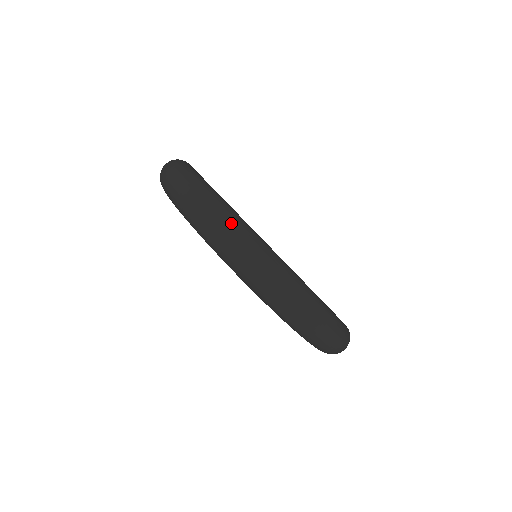
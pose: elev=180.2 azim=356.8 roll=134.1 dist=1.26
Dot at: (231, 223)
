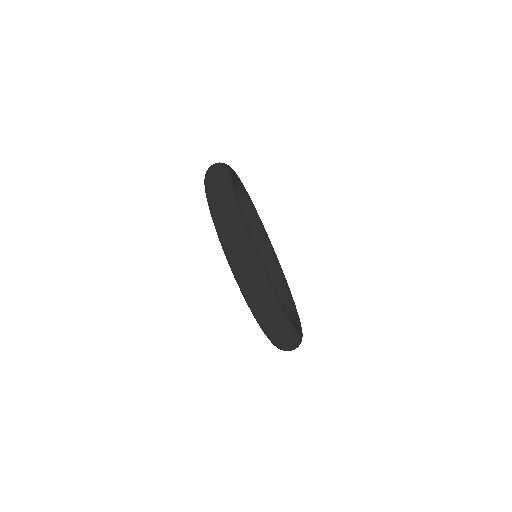
Dot at: (223, 184)
